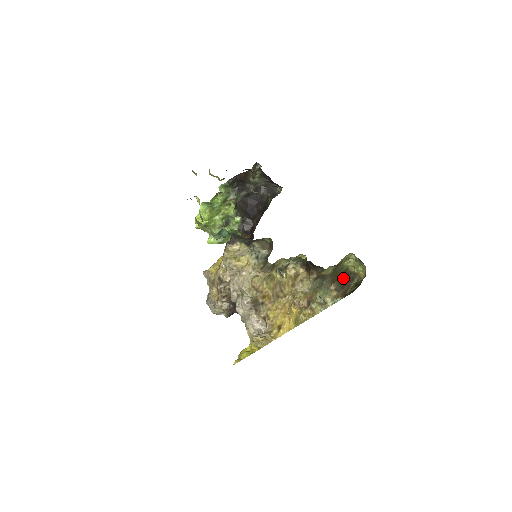
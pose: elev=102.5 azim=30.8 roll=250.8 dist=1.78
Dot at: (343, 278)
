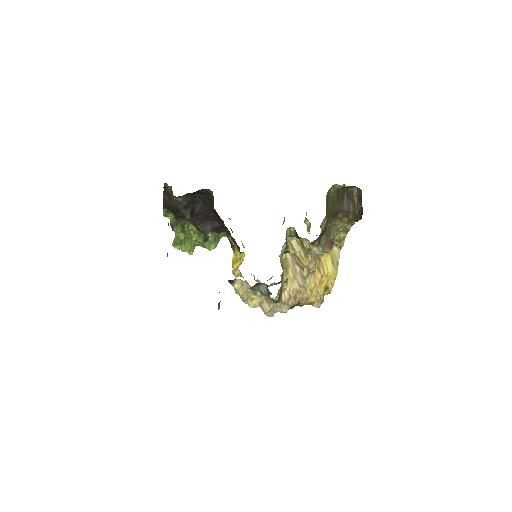
Dot at: (342, 200)
